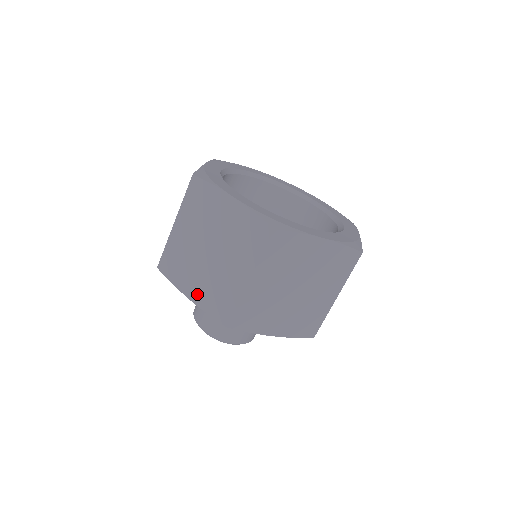
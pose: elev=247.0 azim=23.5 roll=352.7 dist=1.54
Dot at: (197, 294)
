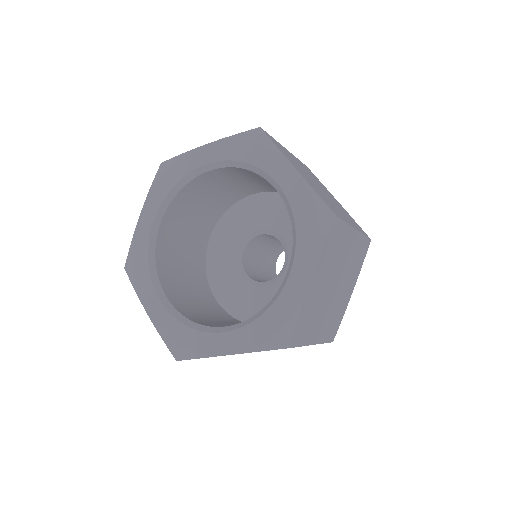
Dot at: occluded
